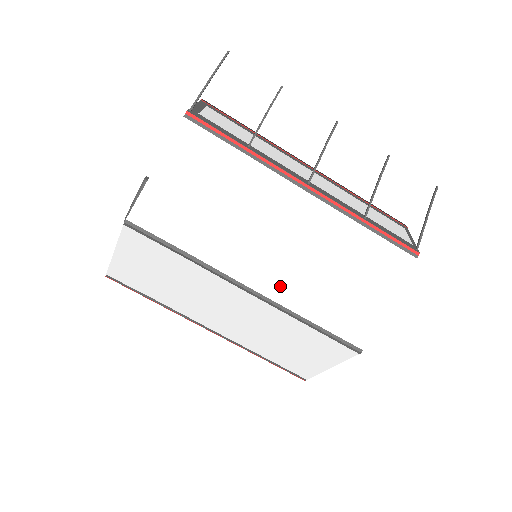
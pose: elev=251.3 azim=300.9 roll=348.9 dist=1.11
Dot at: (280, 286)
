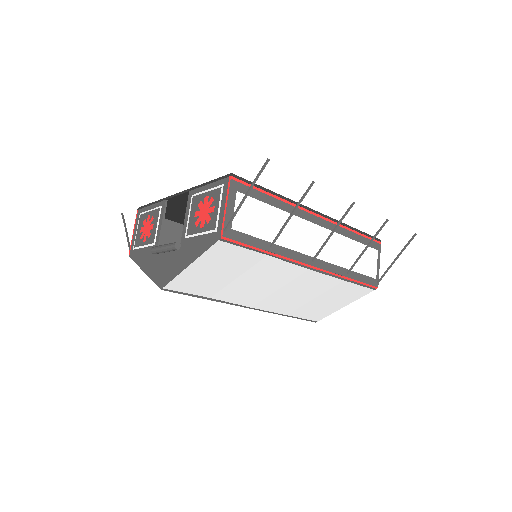
Dot at: (272, 305)
